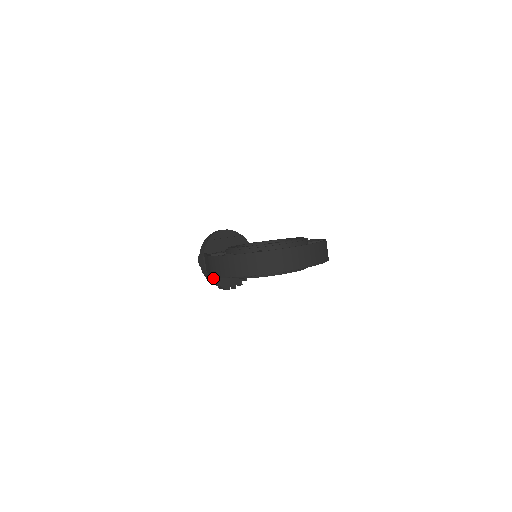
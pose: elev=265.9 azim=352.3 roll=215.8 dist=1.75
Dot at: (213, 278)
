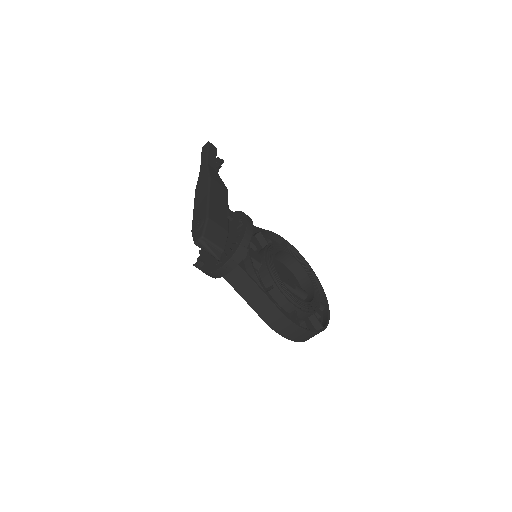
Dot at: occluded
